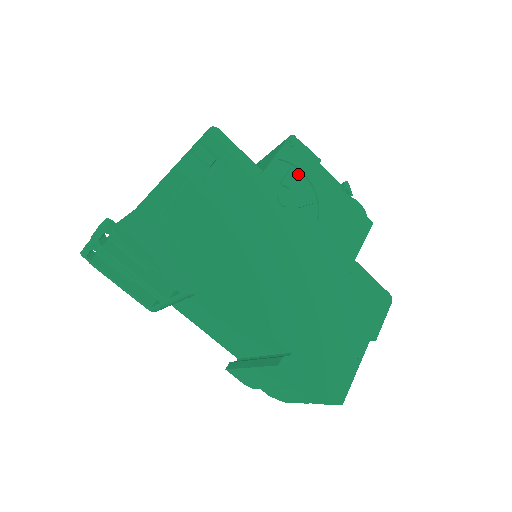
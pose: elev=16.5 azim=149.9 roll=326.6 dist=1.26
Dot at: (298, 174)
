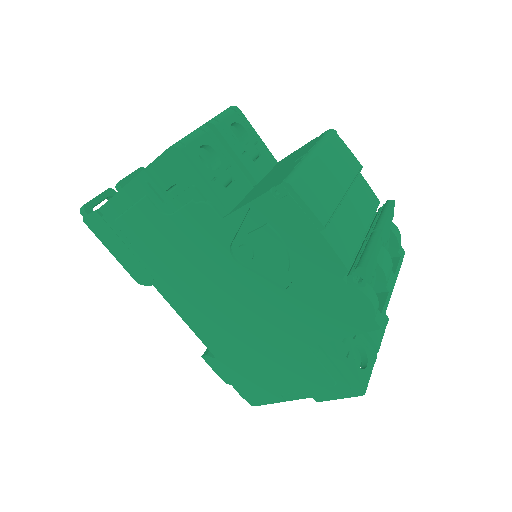
Dot at: (275, 234)
